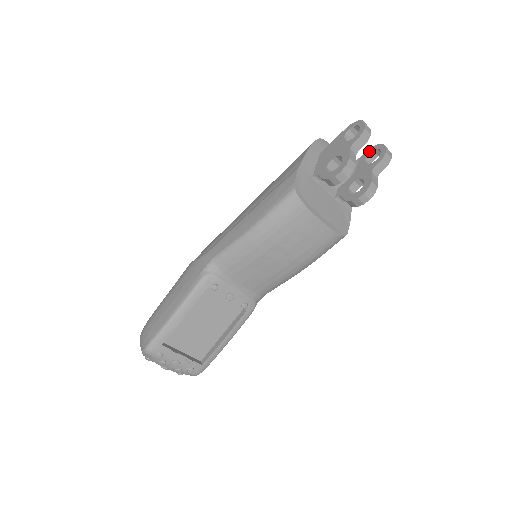
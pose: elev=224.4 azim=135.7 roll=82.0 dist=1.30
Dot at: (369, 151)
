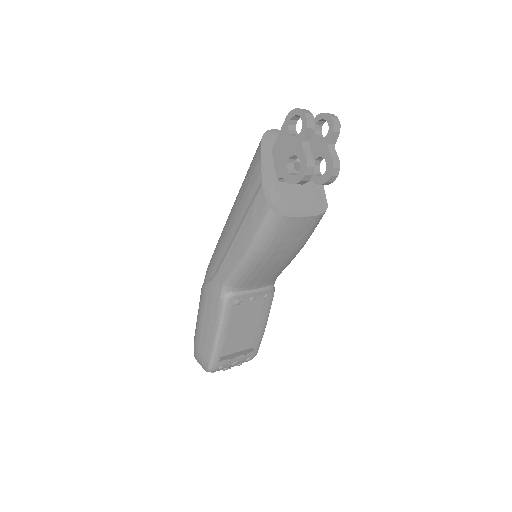
Dot at: (315, 122)
